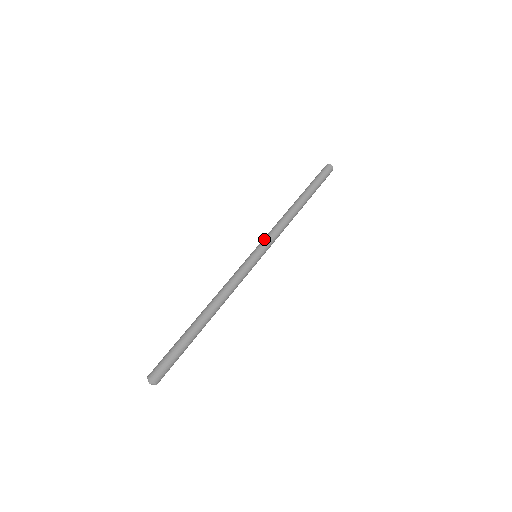
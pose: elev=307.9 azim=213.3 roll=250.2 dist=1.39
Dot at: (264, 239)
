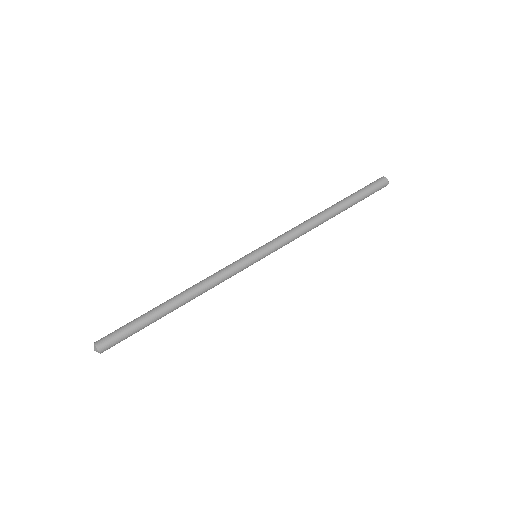
Dot at: (270, 241)
